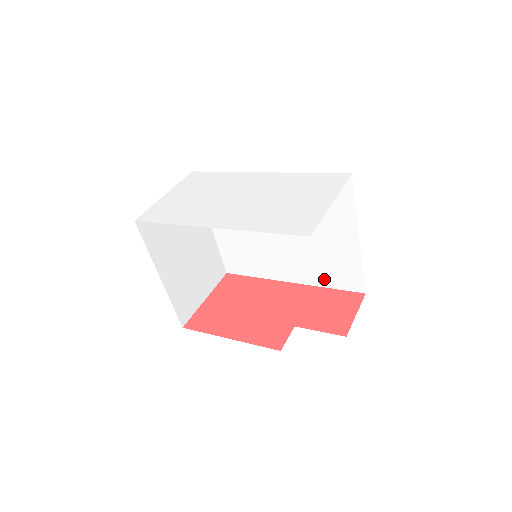
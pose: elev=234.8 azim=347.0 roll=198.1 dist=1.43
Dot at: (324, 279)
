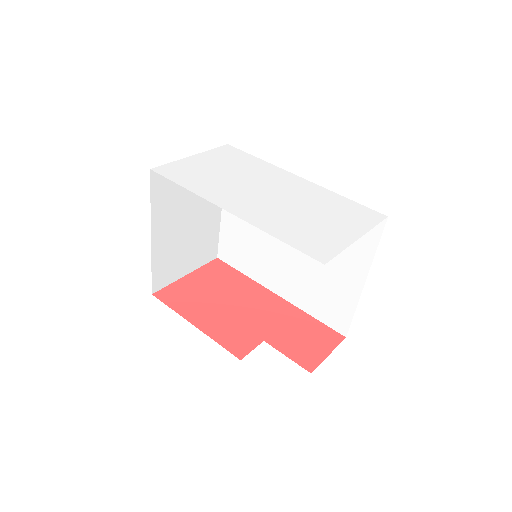
Dot at: (311, 306)
